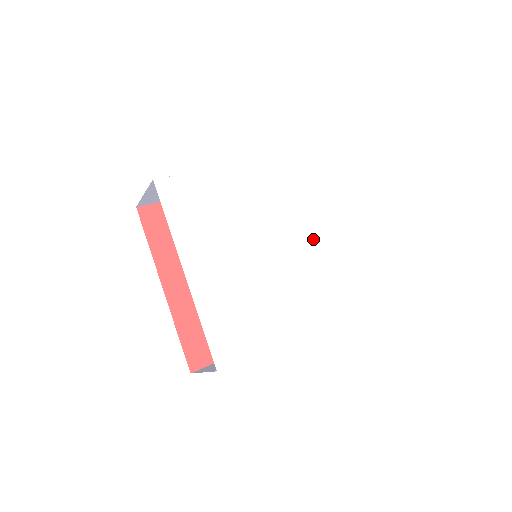
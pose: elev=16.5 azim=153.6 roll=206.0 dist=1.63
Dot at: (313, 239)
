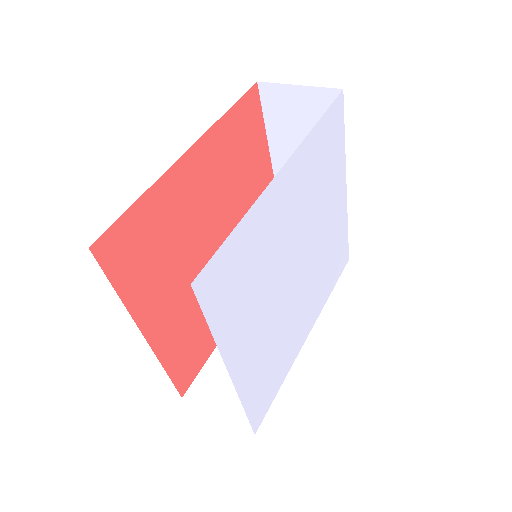
Dot at: (326, 227)
